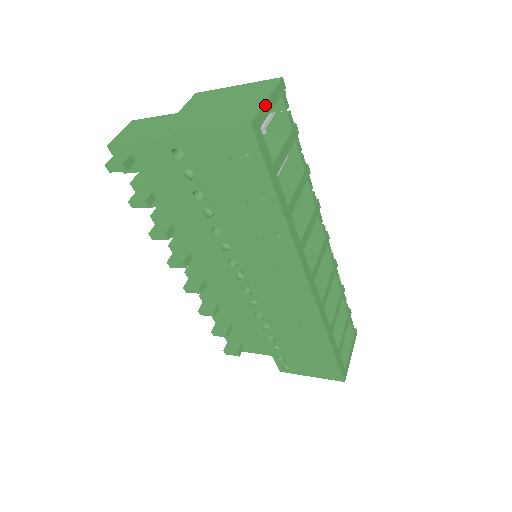
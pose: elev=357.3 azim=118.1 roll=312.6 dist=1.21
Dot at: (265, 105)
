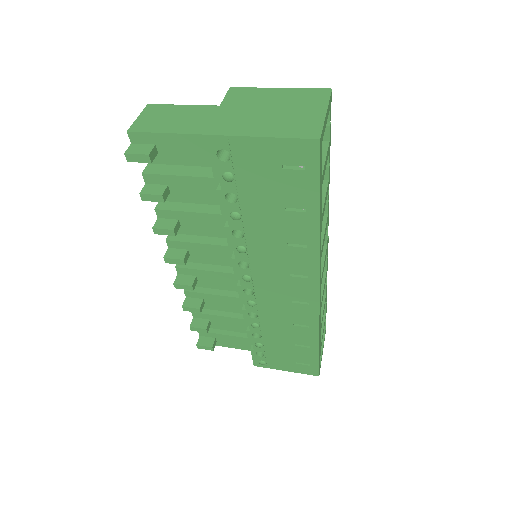
Dot at: (325, 118)
